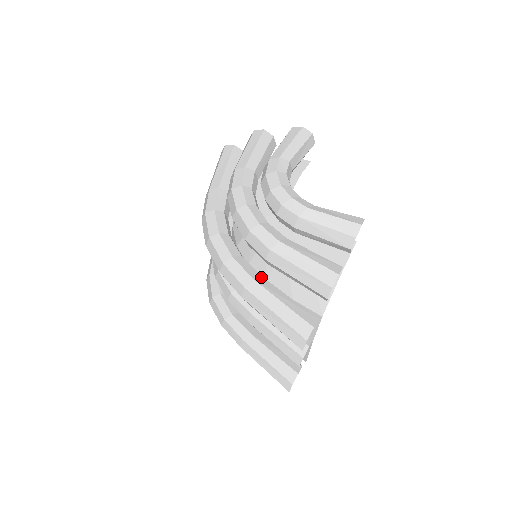
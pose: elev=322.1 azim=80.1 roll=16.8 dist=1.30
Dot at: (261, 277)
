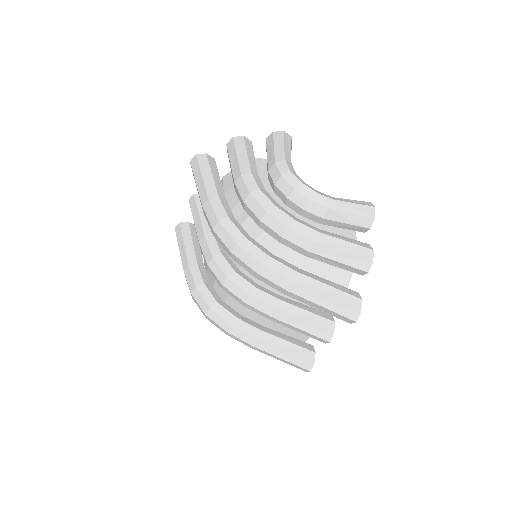
Dot at: (299, 269)
